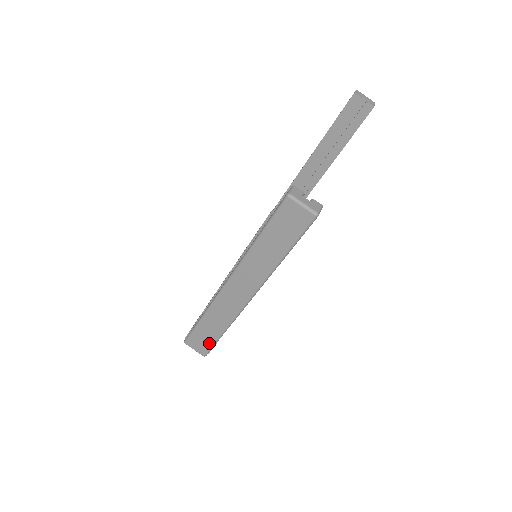
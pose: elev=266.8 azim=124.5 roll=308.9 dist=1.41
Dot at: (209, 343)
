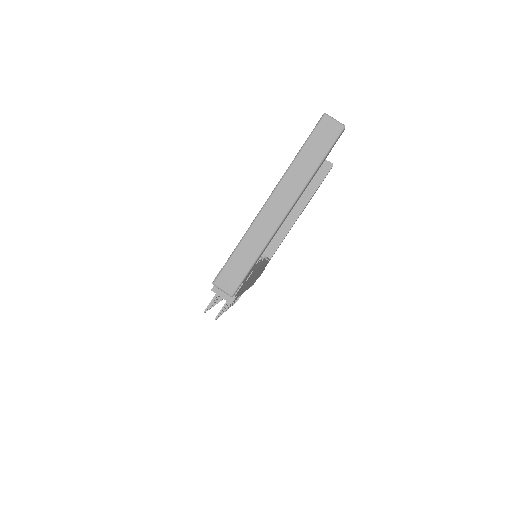
Dot at: (240, 276)
